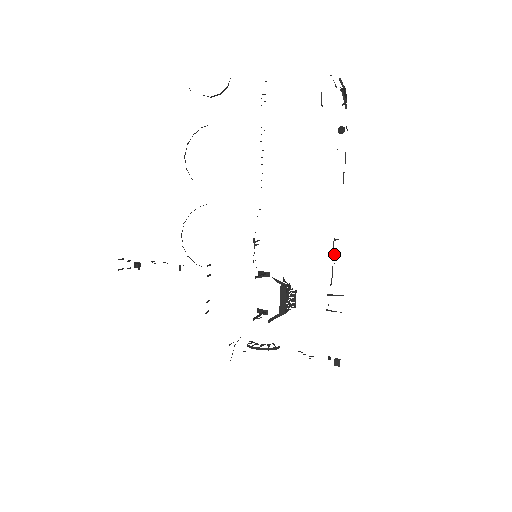
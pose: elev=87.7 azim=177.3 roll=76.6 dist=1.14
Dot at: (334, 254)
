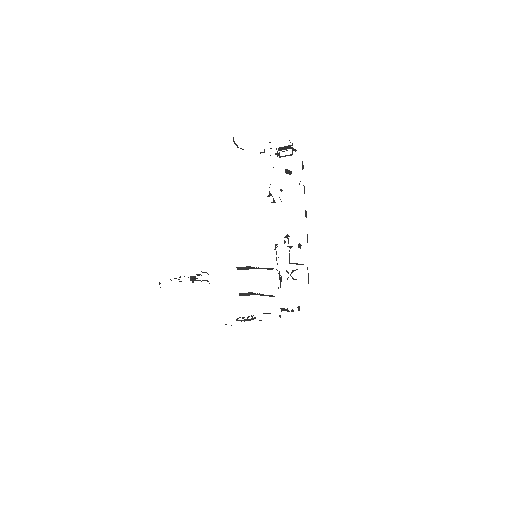
Dot at: (299, 246)
